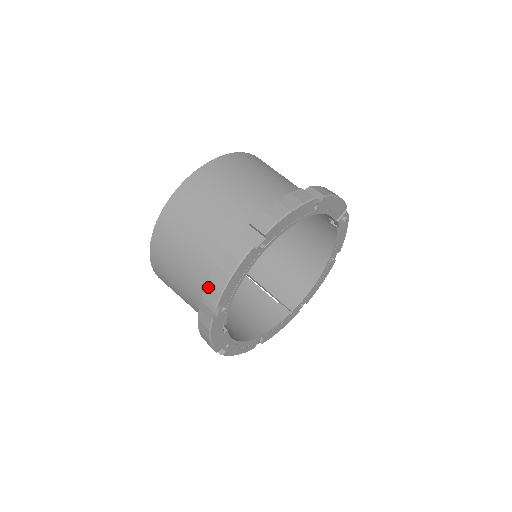
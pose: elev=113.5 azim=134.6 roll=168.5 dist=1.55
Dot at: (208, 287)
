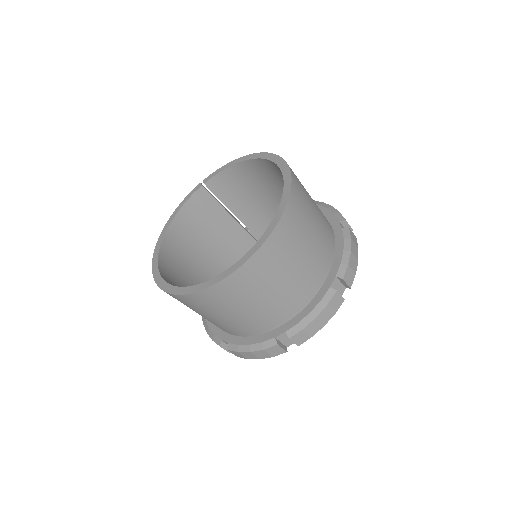
Dot at: (236, 353)
